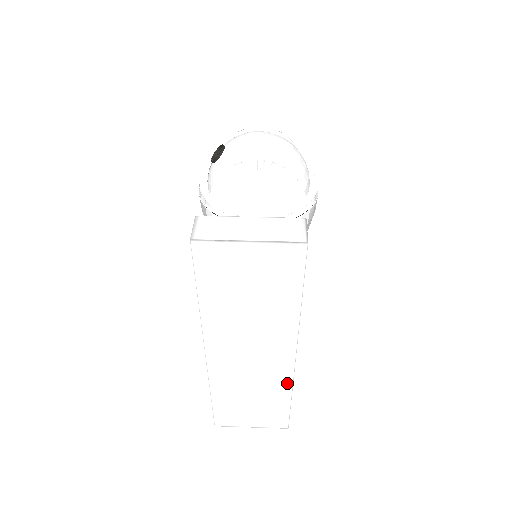
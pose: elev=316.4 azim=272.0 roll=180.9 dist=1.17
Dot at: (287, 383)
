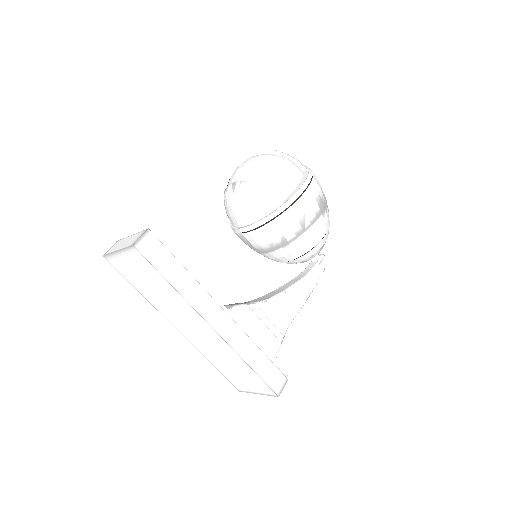
Dot at: (233, 352)
